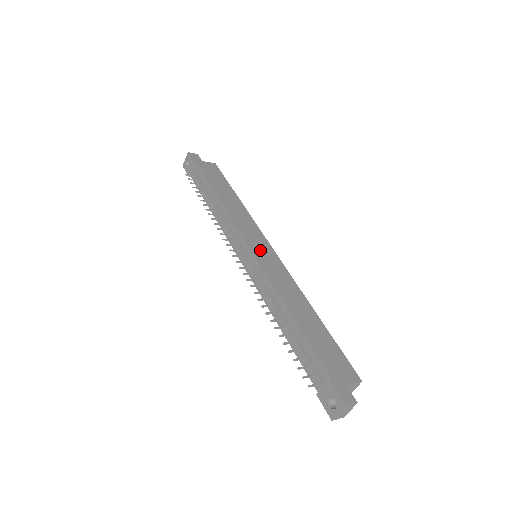
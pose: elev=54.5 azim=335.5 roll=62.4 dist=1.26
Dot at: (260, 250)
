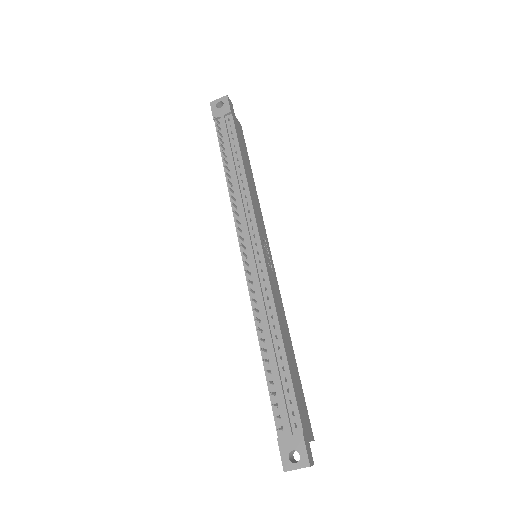
Dot at: (267, 255)
